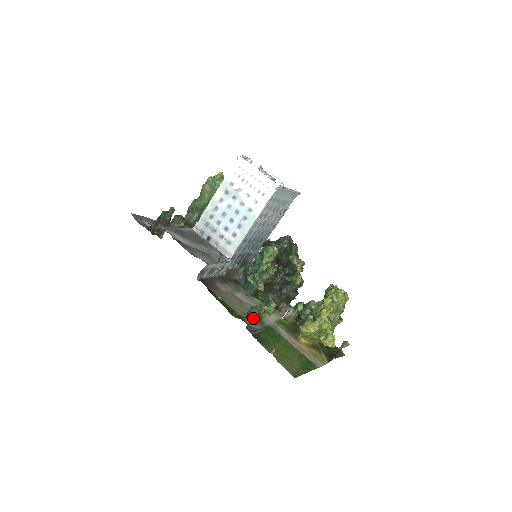
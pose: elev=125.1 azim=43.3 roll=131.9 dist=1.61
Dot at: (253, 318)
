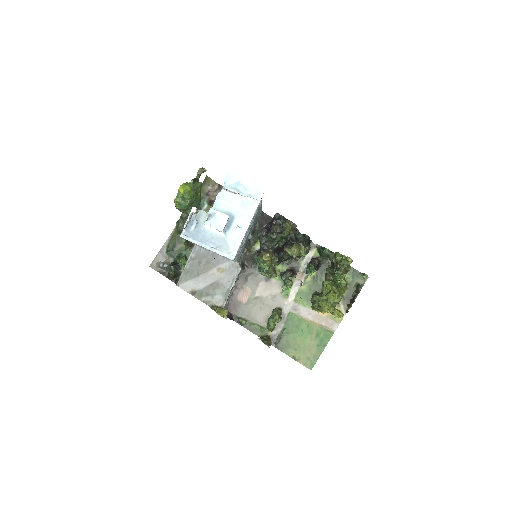
Dot at: (272, 331)
